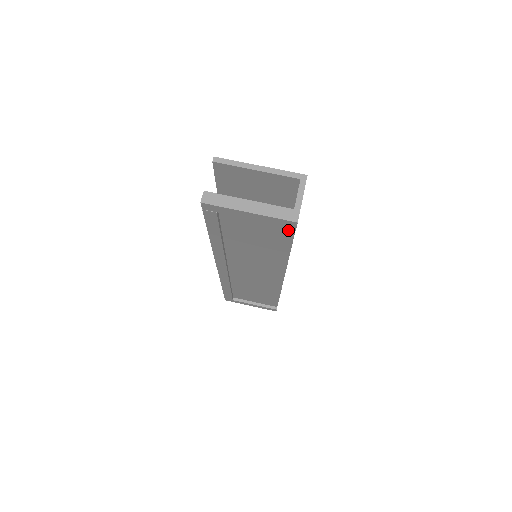
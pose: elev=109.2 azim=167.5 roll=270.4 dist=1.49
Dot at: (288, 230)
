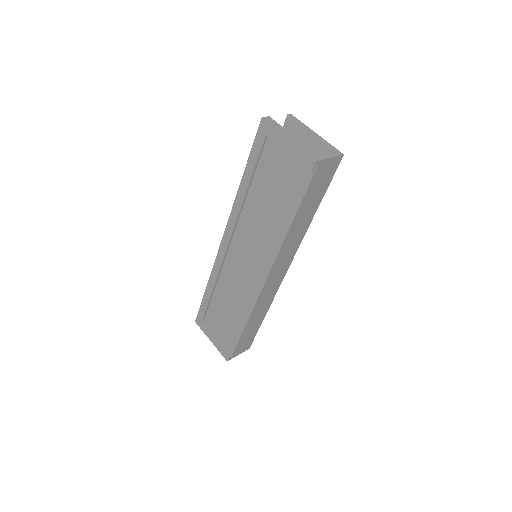
Dot at: (303, 185)
